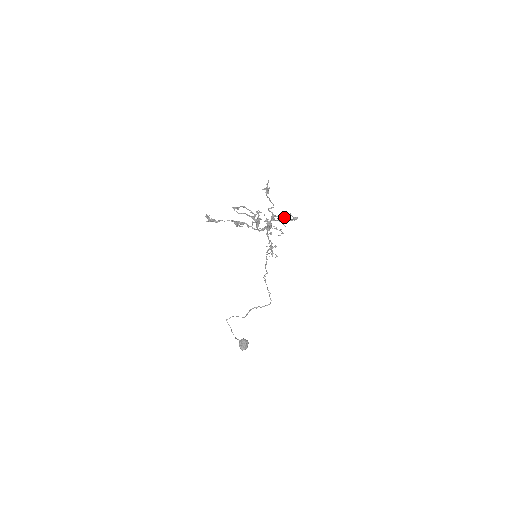
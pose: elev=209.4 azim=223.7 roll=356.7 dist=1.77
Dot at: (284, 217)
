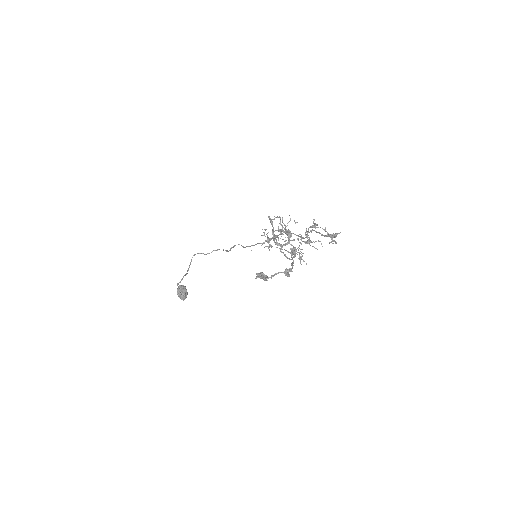
Dot at: (319, 241)
